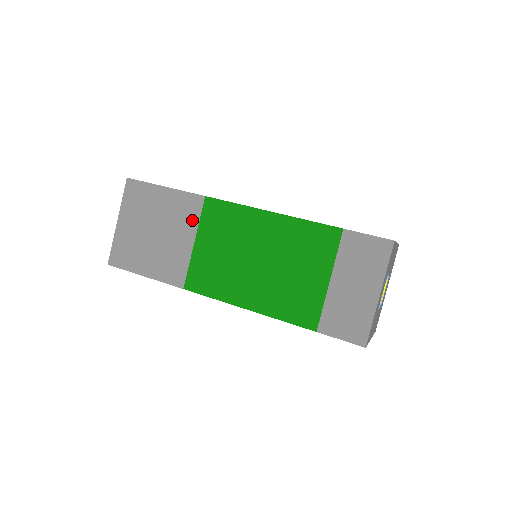
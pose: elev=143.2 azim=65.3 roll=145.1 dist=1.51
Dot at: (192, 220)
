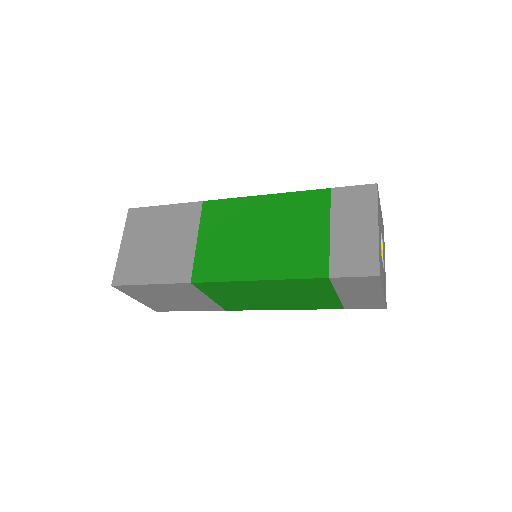
Dot at: (193, 223)
